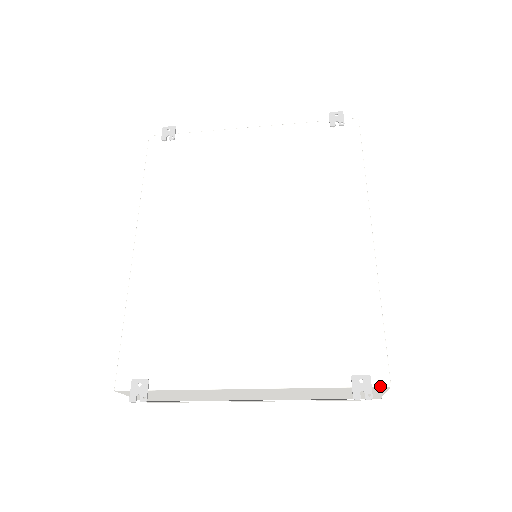
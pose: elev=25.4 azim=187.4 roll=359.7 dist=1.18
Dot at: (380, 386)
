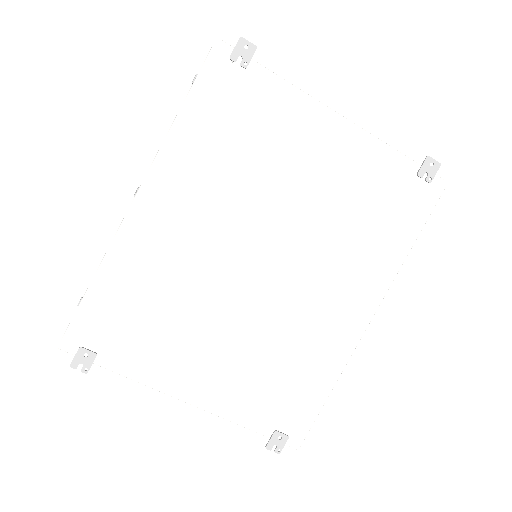
Dot at: occluded
